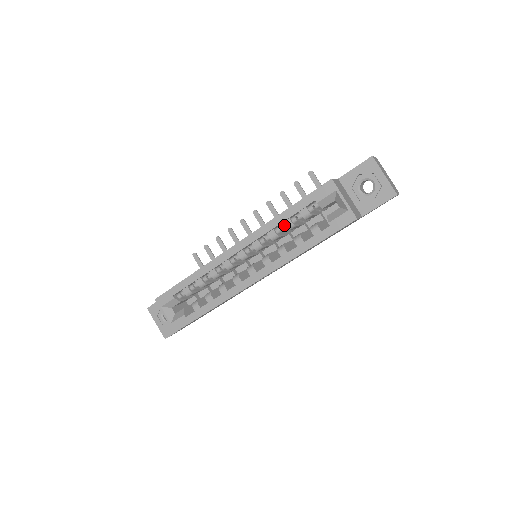
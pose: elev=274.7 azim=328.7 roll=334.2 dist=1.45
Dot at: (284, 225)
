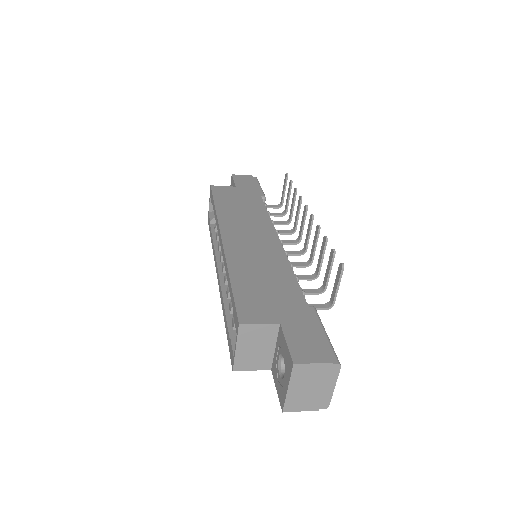
Dot at: occluded
